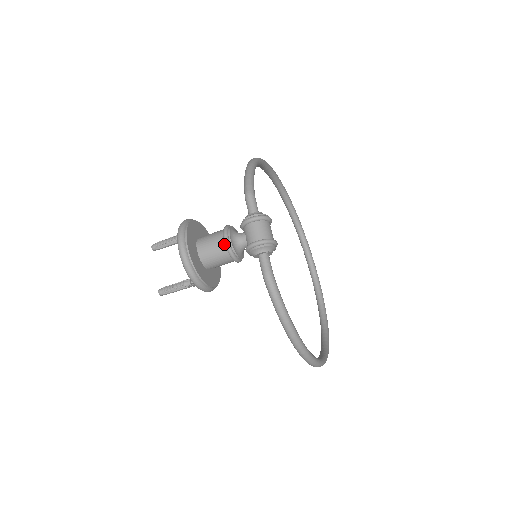
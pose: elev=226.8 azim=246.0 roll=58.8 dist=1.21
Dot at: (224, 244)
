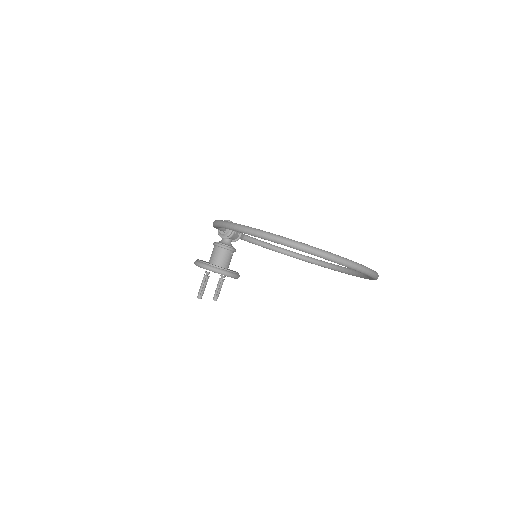
Dot at: occluded
